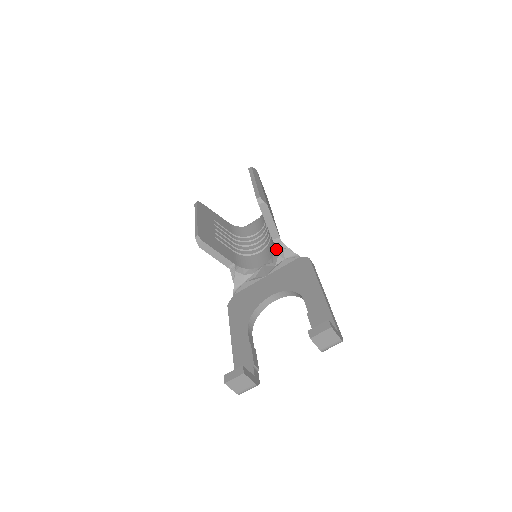
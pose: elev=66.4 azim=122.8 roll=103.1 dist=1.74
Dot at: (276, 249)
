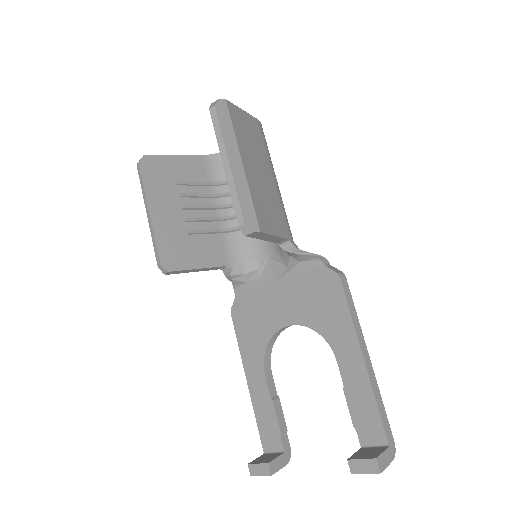
Dot at: occluded
